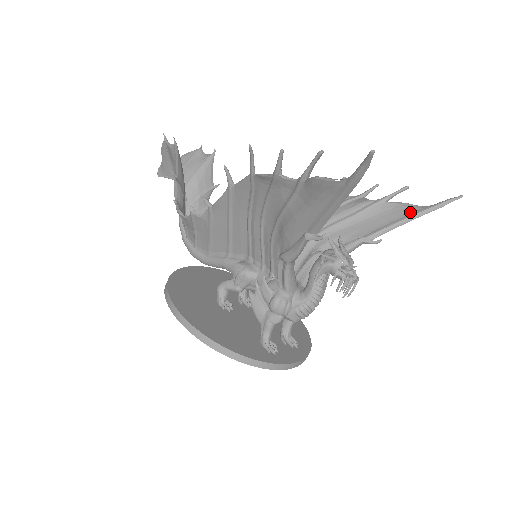
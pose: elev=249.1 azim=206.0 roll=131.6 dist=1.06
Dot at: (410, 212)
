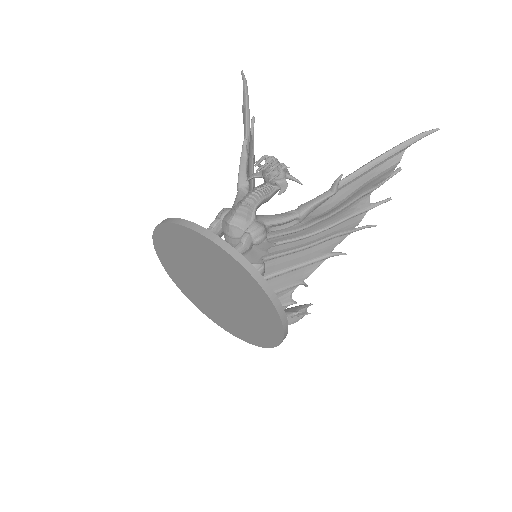
Dot at: (382, 161)
